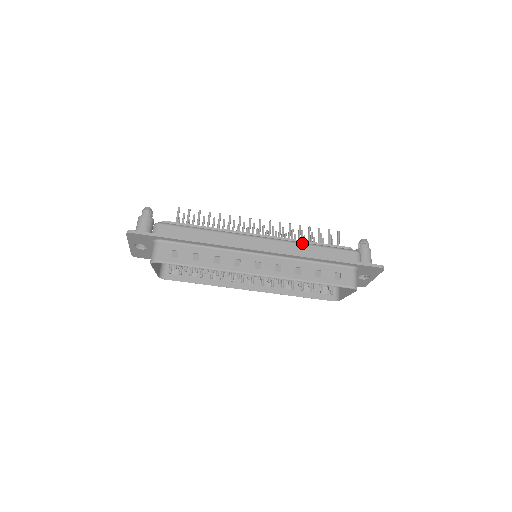
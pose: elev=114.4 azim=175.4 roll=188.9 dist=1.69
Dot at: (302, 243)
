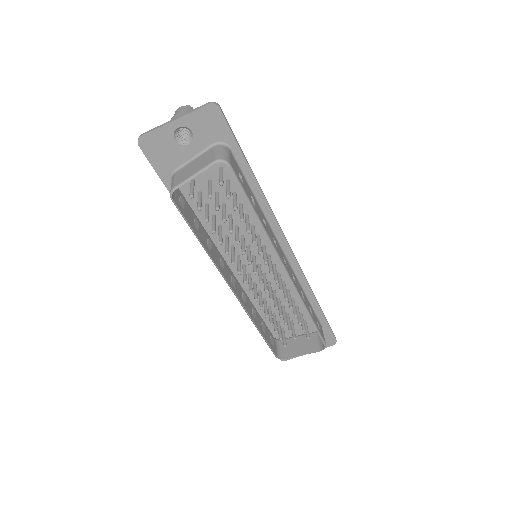
Dot at: occluded
